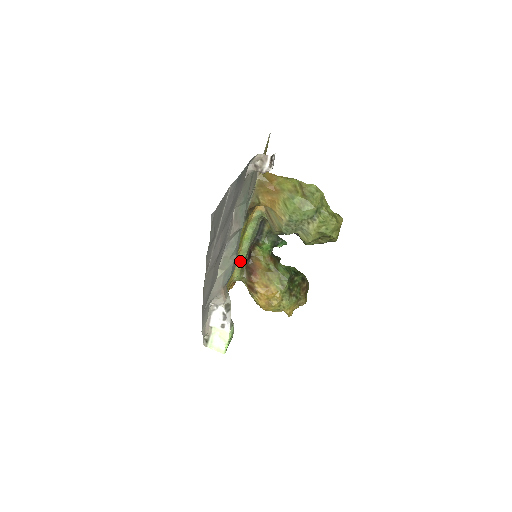
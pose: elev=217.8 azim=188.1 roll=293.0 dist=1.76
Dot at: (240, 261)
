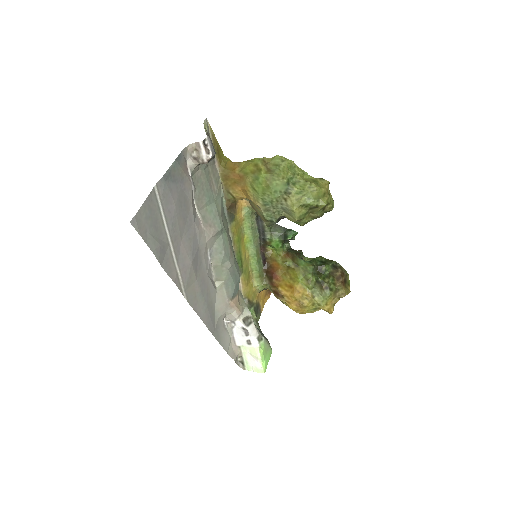
Dot at: (254, 268)
